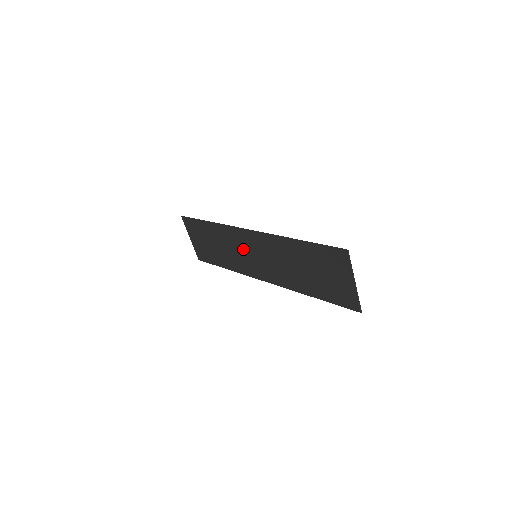
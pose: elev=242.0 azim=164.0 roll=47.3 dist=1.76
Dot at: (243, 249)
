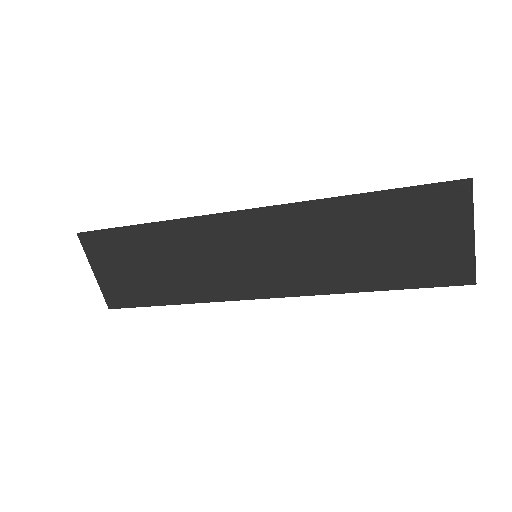
Dot at: (227, 252)
